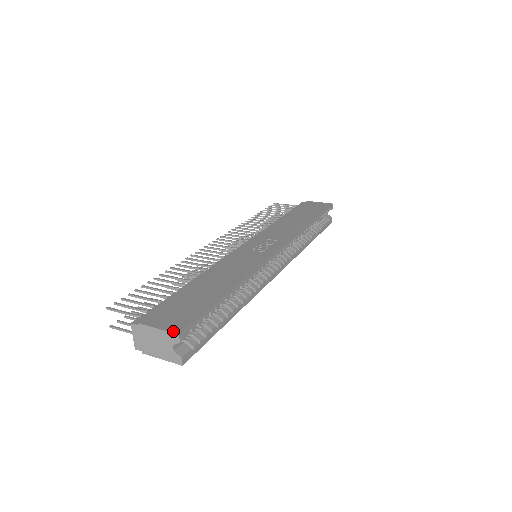
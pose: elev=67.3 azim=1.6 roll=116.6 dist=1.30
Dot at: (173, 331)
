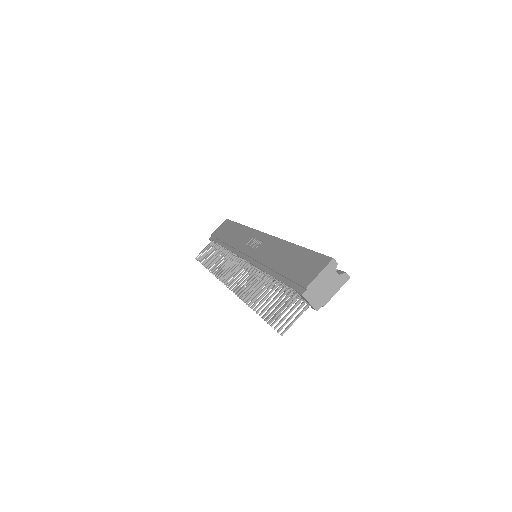
Dot at: (328, 263)
